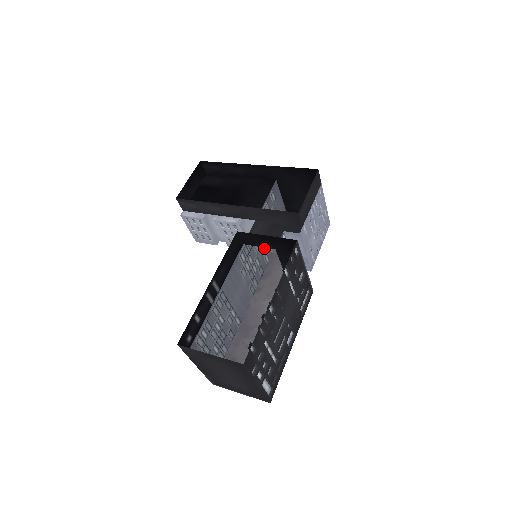
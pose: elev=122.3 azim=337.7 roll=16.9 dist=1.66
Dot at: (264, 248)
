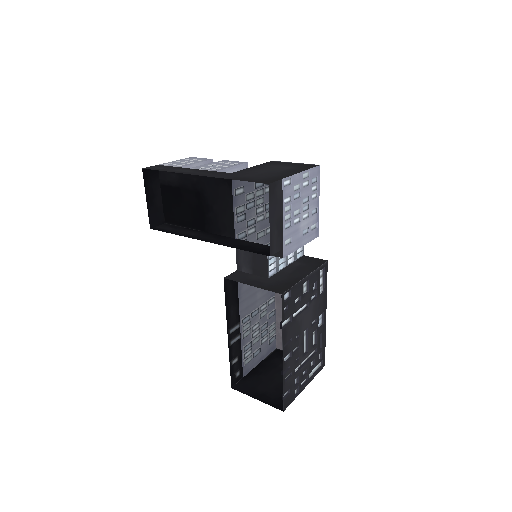
Dot at: (260, 232)
